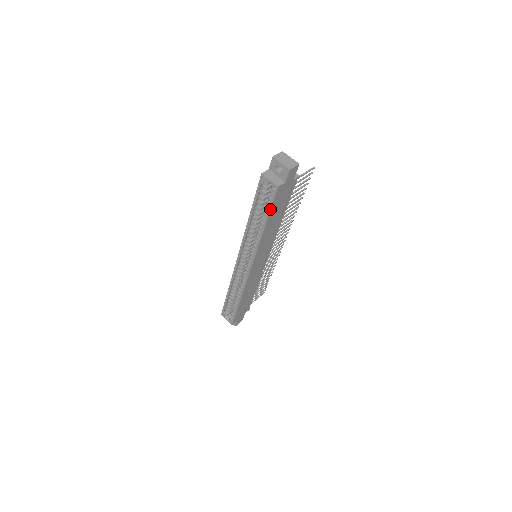
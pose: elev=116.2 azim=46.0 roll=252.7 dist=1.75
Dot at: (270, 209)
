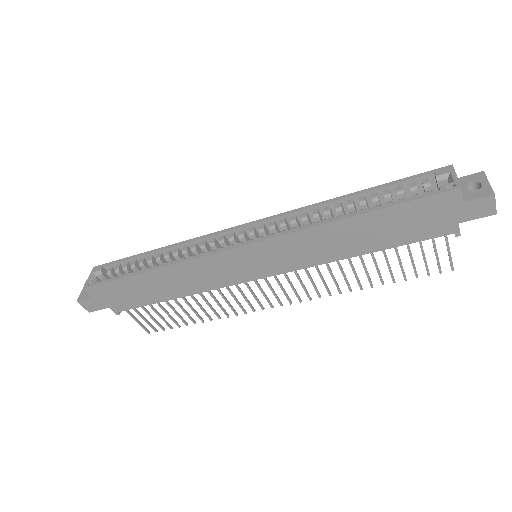
Dot at: (403, 202)
